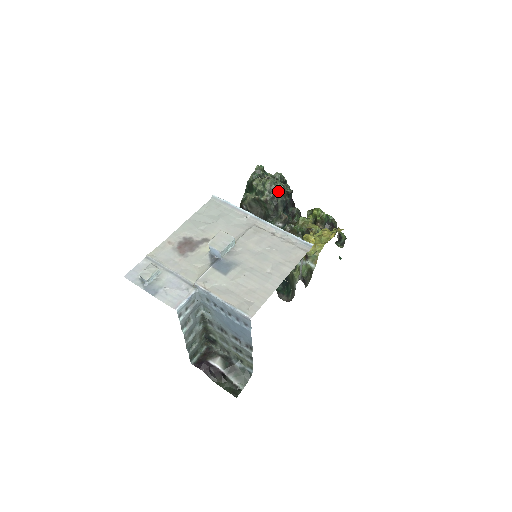
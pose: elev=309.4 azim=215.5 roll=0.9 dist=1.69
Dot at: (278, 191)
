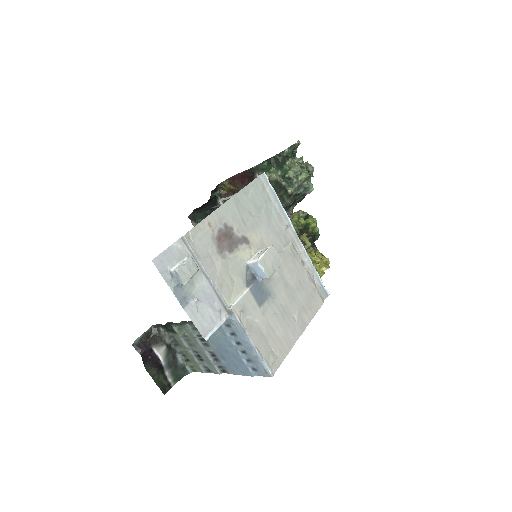
Dot at: (306, 191)
